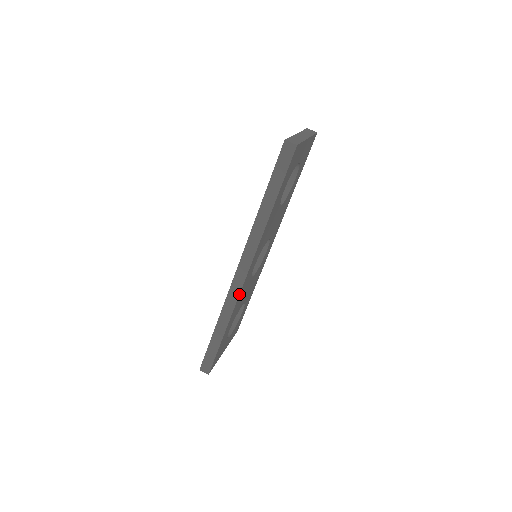
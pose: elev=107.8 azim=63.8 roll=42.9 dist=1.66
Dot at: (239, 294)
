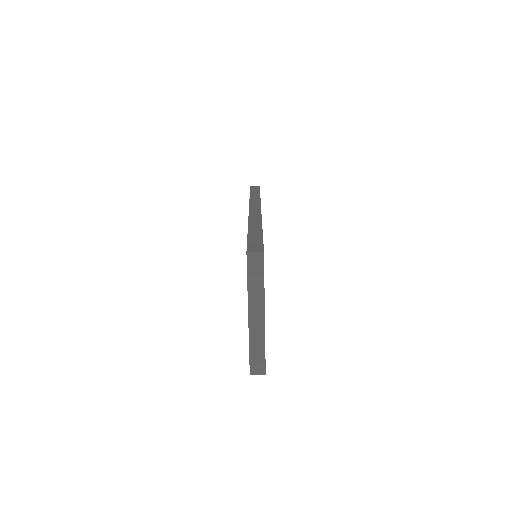
Dot at: occluded
